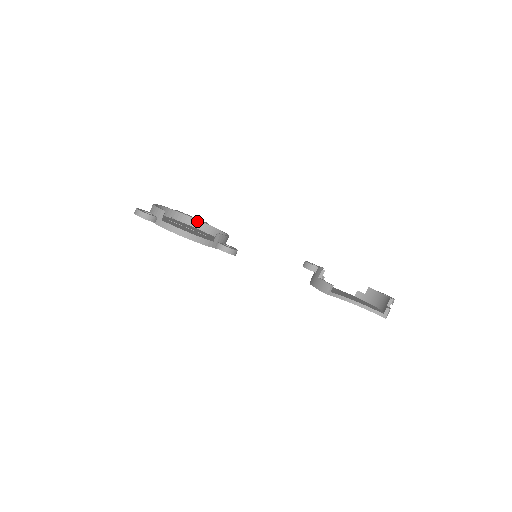
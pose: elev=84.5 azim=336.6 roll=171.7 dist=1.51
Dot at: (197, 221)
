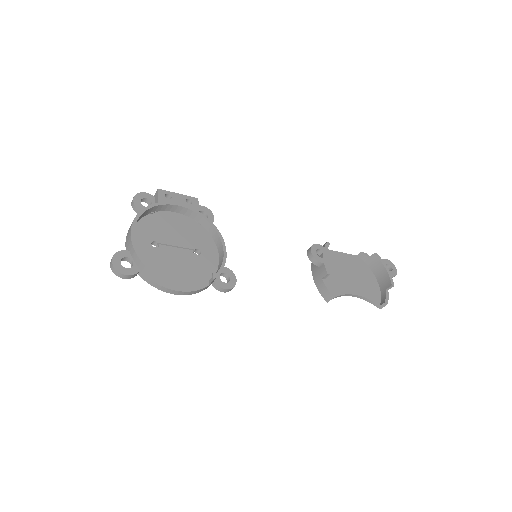
Dot at: (185, 209)
